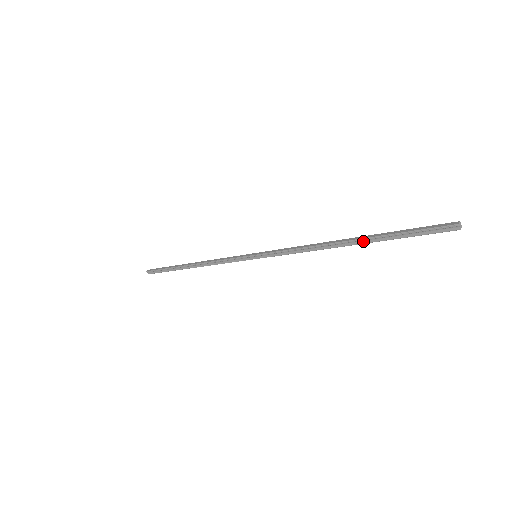
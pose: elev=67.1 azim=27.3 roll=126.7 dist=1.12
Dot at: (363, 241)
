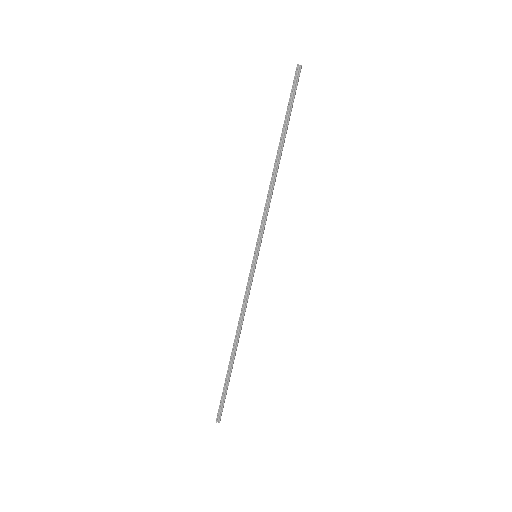
Dot at: (282, 141)
